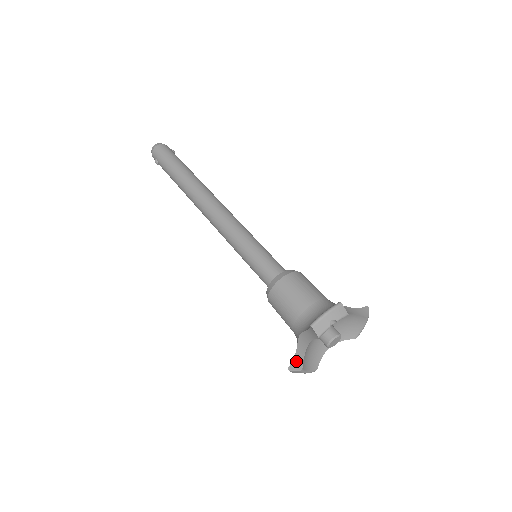
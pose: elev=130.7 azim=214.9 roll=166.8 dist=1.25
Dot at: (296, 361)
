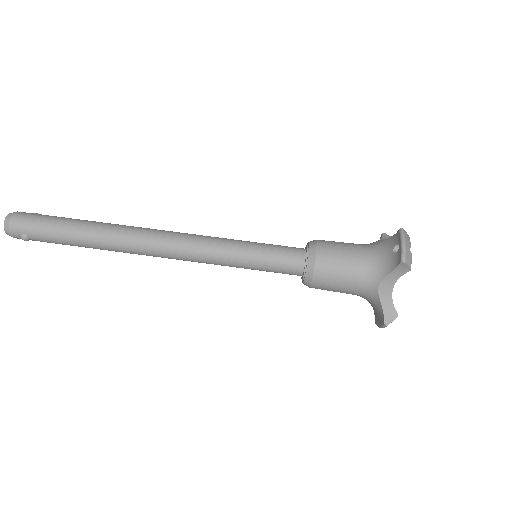
Dot at: (387, 312)
